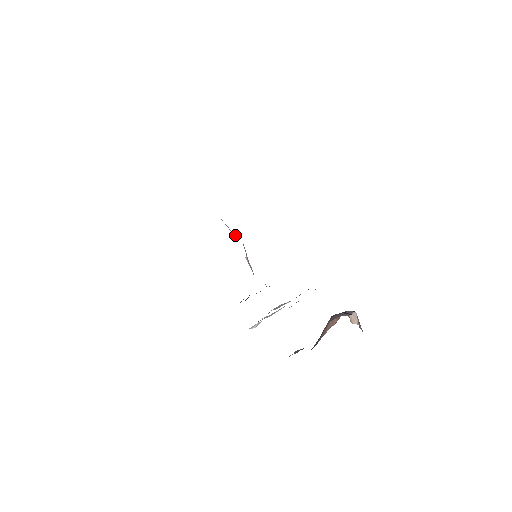
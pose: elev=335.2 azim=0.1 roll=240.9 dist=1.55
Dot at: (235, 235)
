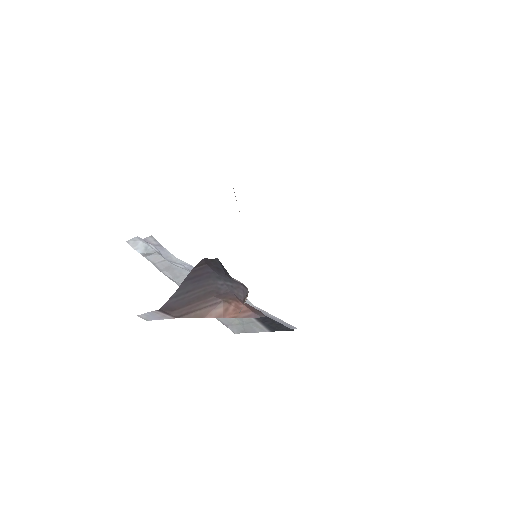
Dot at: occluded
